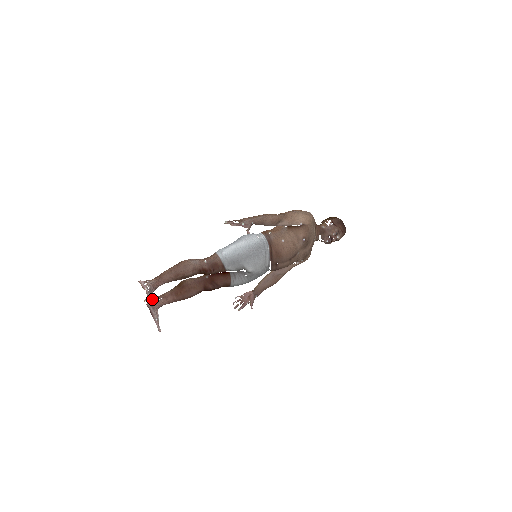
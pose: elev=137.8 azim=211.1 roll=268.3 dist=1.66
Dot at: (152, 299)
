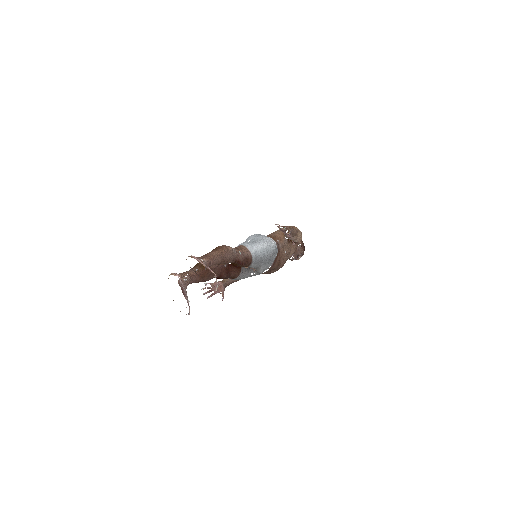
Dot at: occluded
